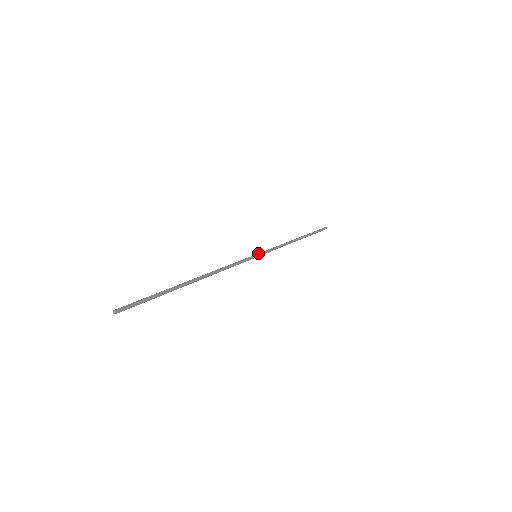
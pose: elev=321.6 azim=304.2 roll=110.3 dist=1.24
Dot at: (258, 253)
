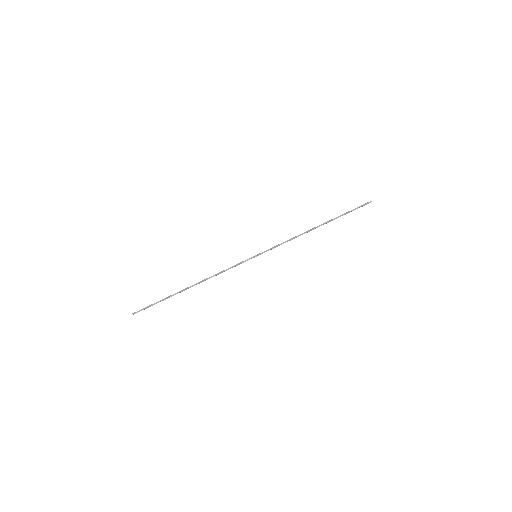
Dot at: (259, 253)
